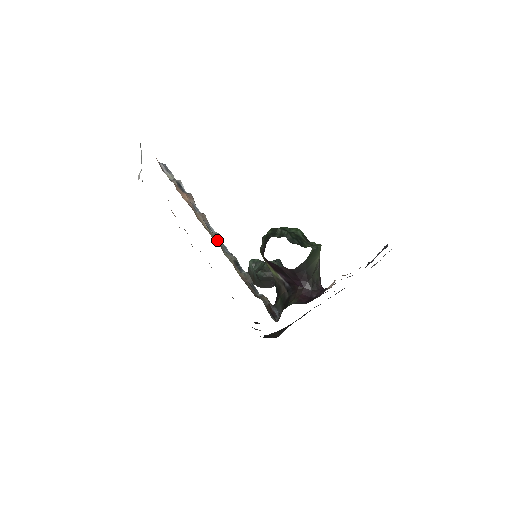
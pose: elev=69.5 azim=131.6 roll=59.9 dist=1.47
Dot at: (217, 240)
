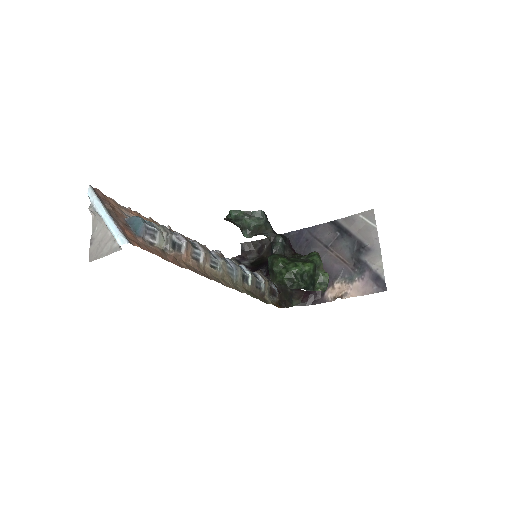
Dot at: (227, 276)
